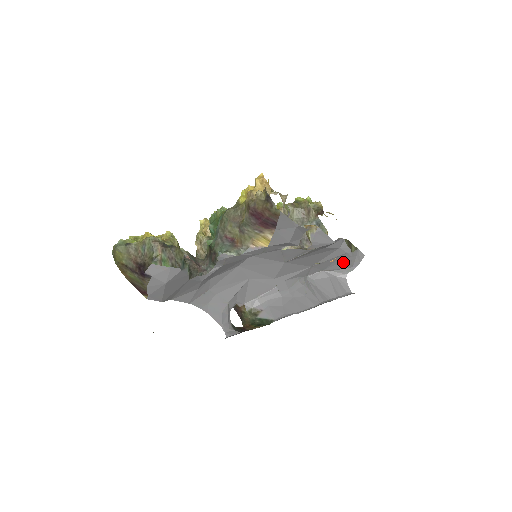
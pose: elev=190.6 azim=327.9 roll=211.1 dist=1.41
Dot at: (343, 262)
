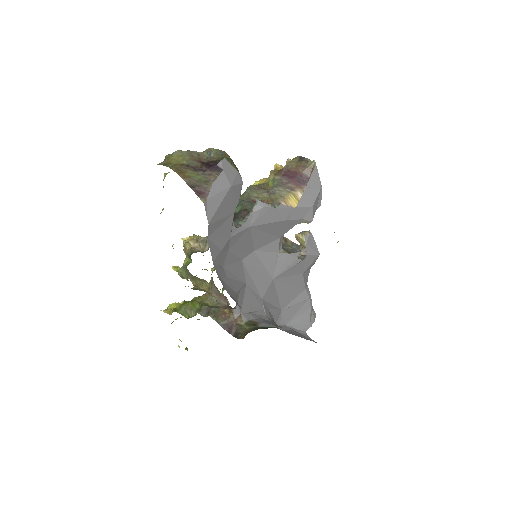
Dot at: (303, 314)
